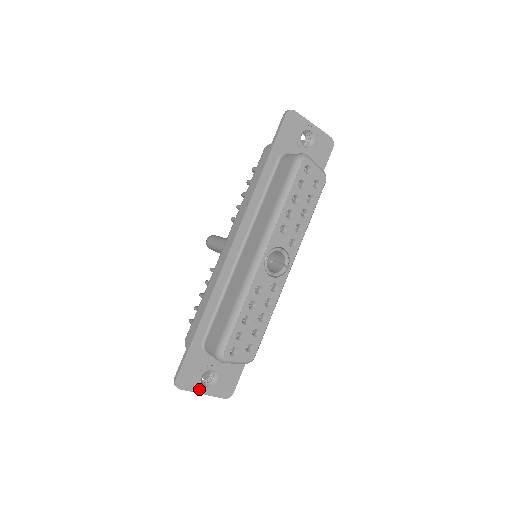
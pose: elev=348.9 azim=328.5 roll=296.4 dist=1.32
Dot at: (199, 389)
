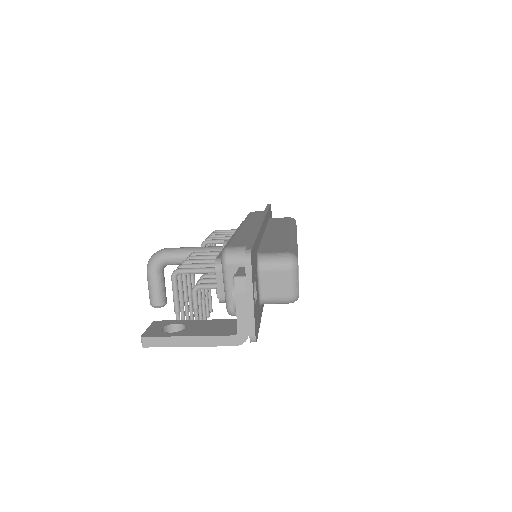
Dot at: (253, 289)
